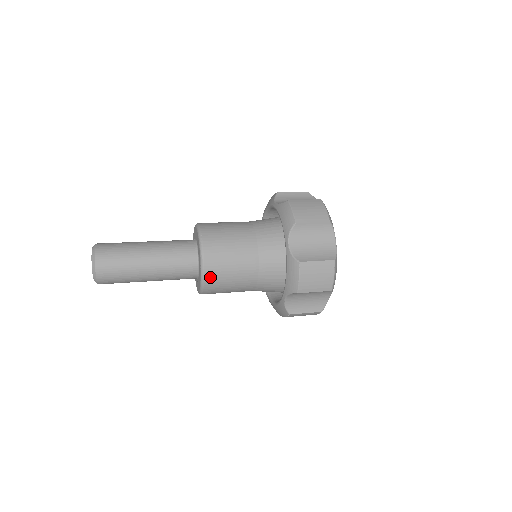
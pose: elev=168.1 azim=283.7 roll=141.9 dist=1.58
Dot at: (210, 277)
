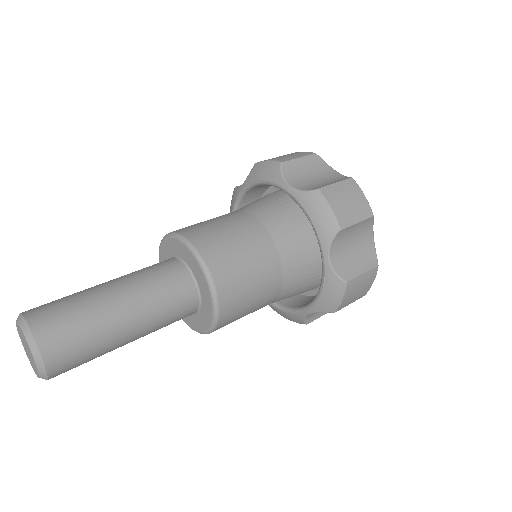
Dot at: (224, 321)
